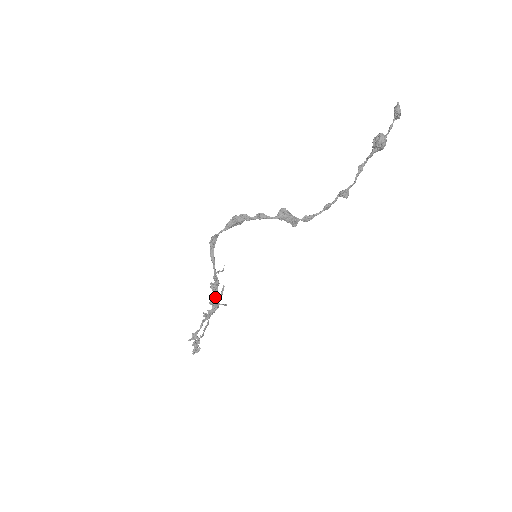
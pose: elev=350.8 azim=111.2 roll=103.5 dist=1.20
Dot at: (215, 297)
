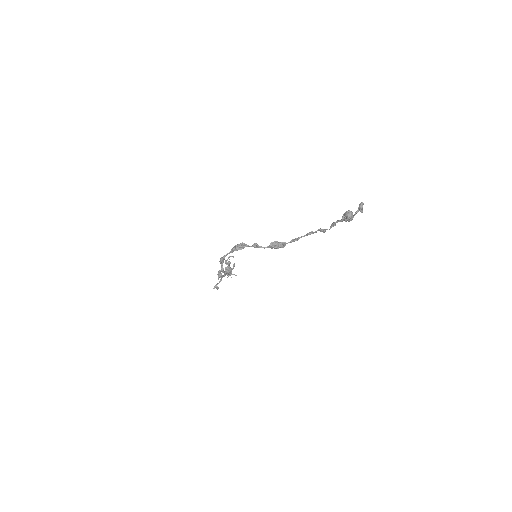
Dot at: occluded
